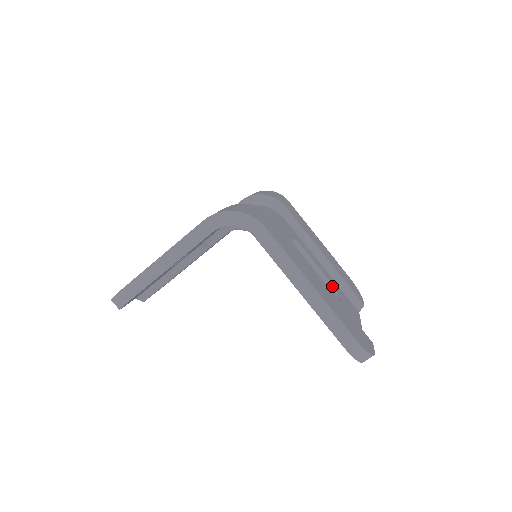
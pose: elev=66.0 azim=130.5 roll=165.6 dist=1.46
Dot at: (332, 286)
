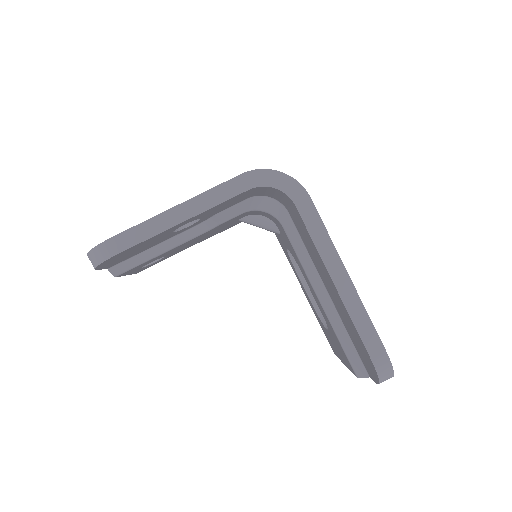
Dot at: occluded
